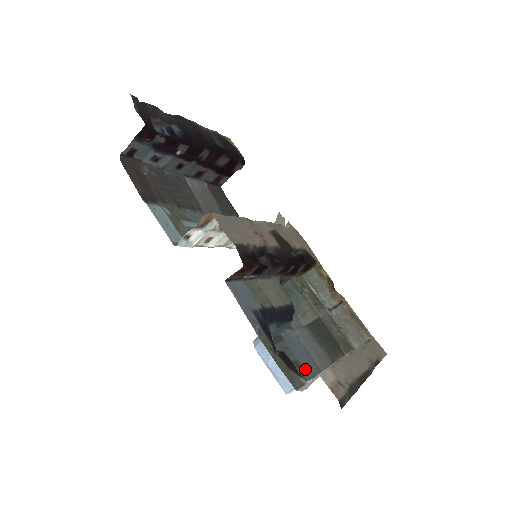
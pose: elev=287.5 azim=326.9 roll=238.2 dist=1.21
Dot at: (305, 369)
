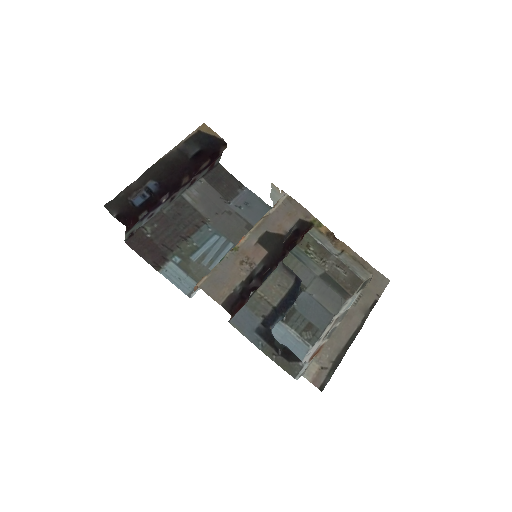
Dot at: (317, 326)
